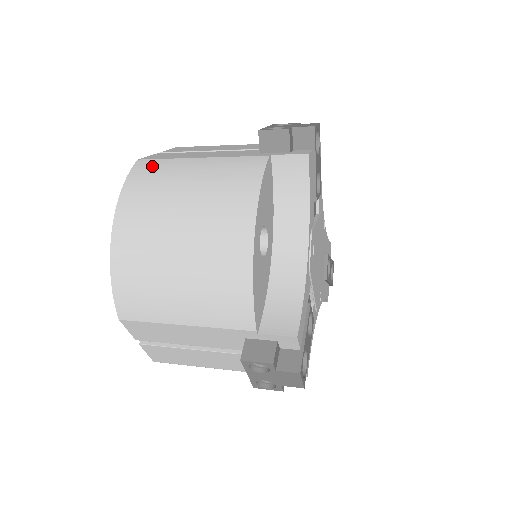
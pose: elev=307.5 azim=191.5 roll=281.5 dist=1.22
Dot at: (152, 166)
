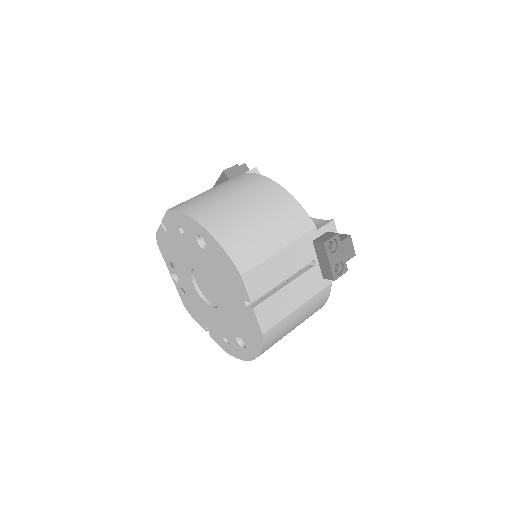
Dot at: (183, 203)
